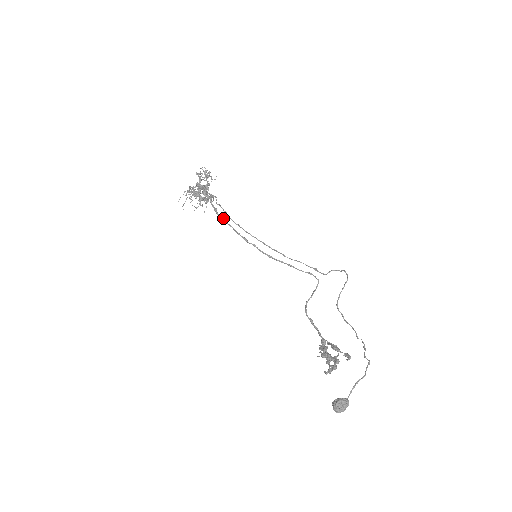
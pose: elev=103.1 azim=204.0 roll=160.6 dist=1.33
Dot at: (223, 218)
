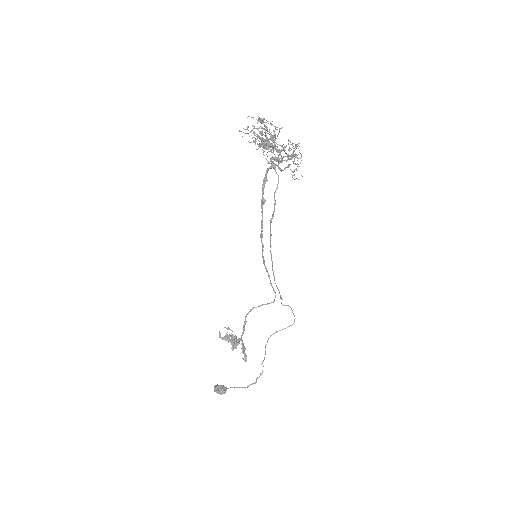
Dot at: (264, 203)
